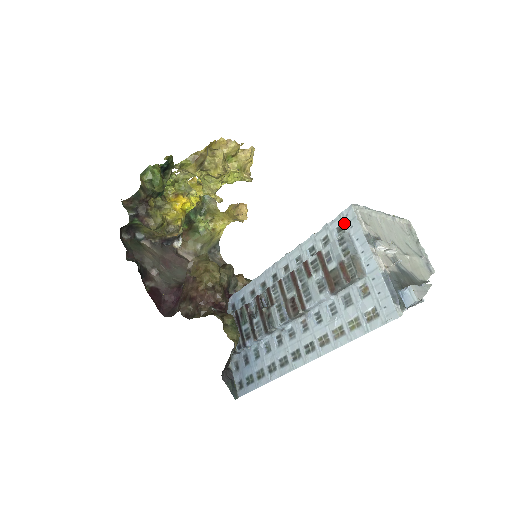
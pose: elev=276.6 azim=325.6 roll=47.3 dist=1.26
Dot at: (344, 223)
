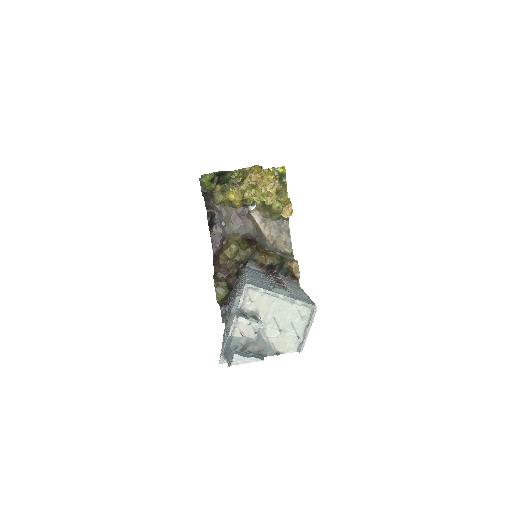
Dot at: occluded
